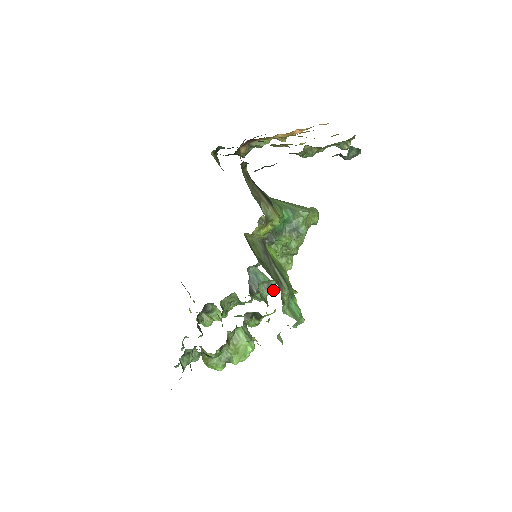
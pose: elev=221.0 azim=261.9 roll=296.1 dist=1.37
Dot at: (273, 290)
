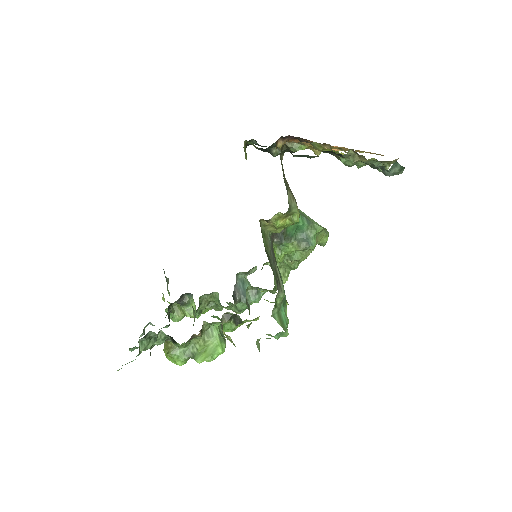
Dot at: (259, 300)
